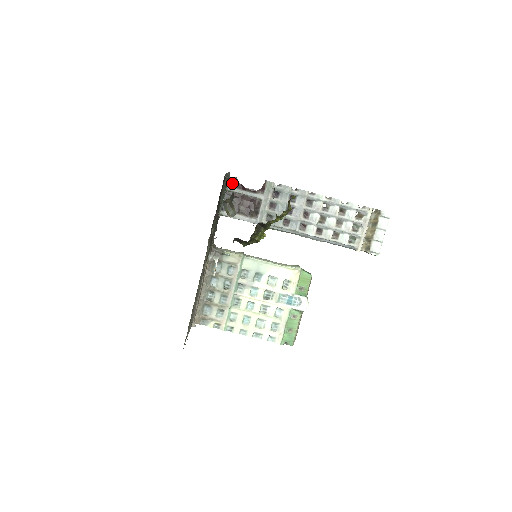
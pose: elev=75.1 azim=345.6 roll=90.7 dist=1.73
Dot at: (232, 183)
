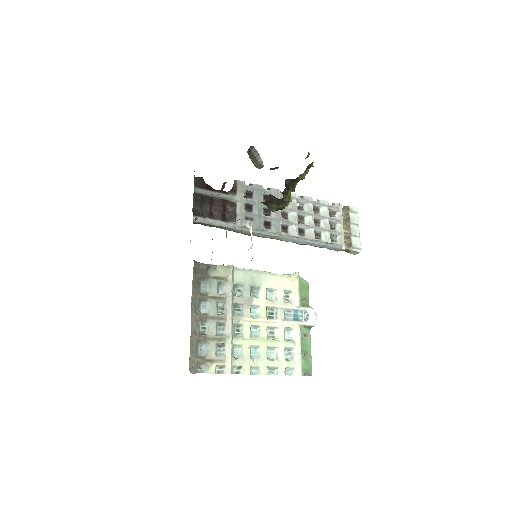
Dot at: (199, 184)
